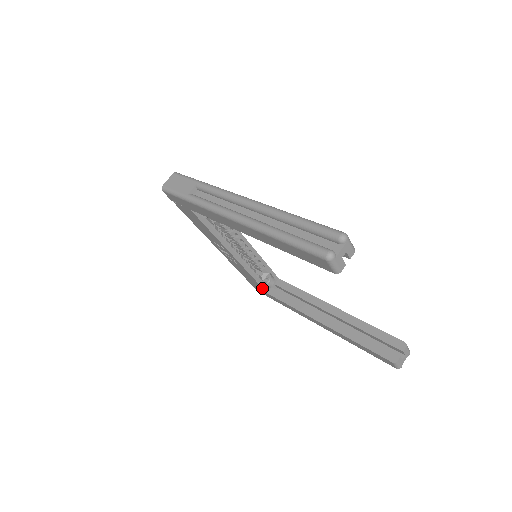
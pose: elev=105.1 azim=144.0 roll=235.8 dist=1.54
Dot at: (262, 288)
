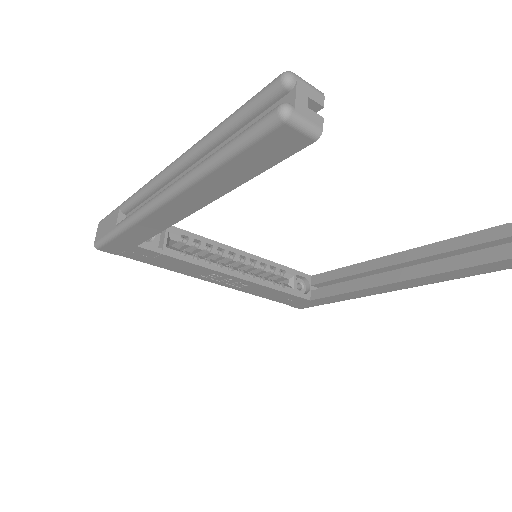
Dot at: (299, 298)
